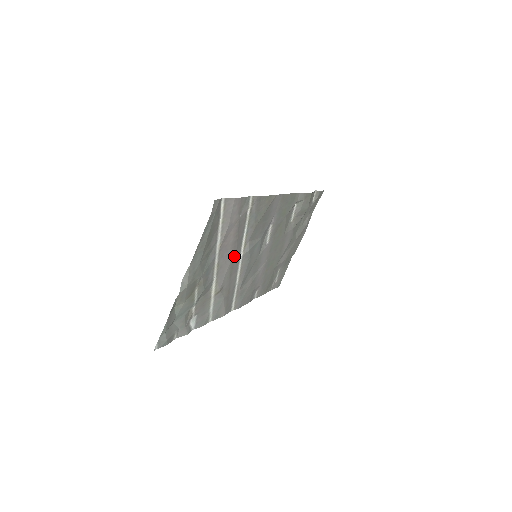
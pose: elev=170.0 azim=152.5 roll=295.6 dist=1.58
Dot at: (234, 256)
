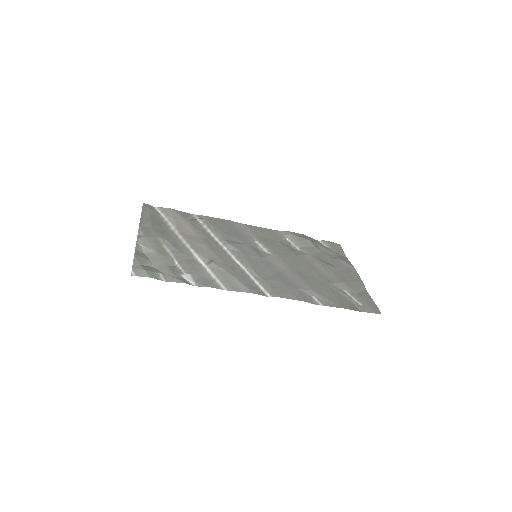
Dot at: (209, 243)
